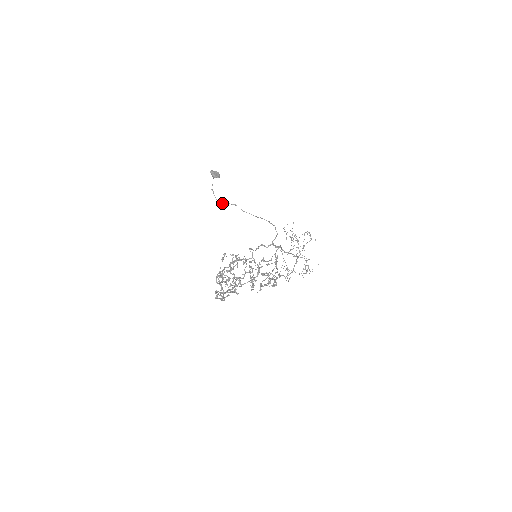
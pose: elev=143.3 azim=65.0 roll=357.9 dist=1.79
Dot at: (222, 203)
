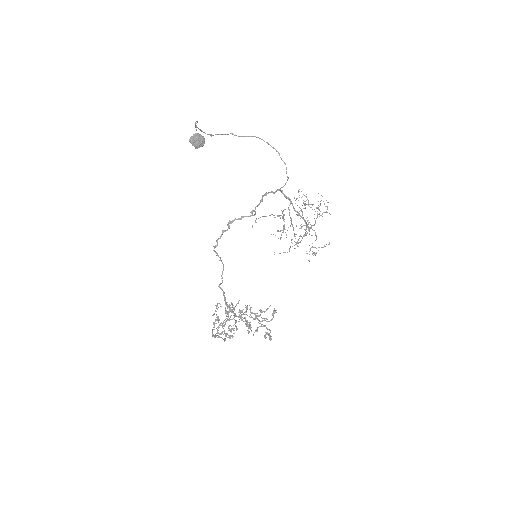
Dot at: (213, 135)
